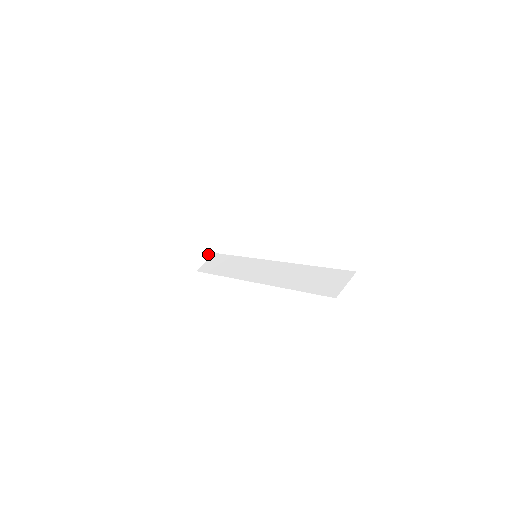
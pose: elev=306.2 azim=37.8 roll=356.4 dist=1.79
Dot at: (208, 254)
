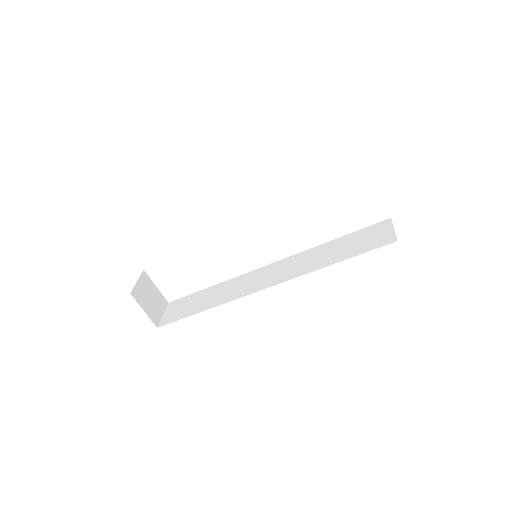
Dot at: (162, 305)
